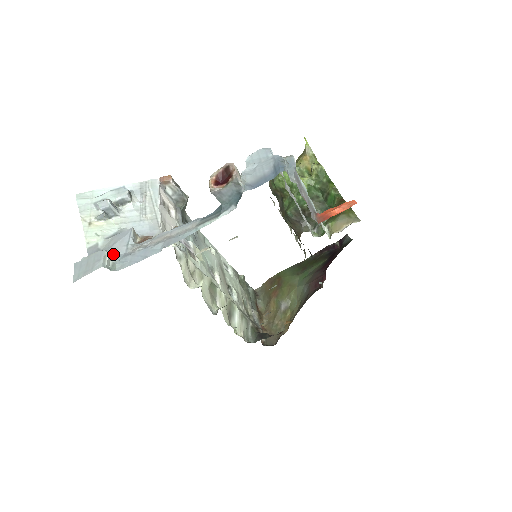
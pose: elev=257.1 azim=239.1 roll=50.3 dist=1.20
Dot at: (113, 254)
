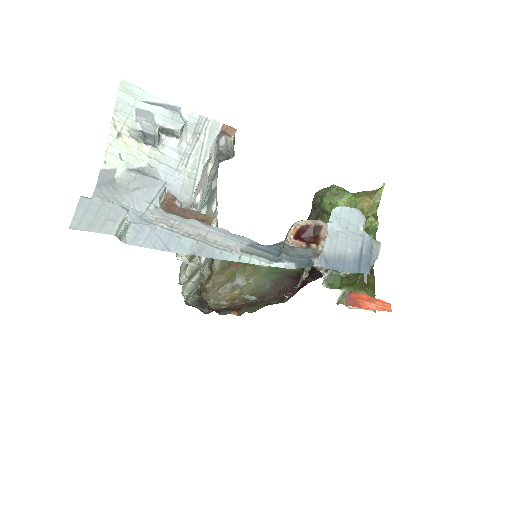
Dot at: (129, 204)
